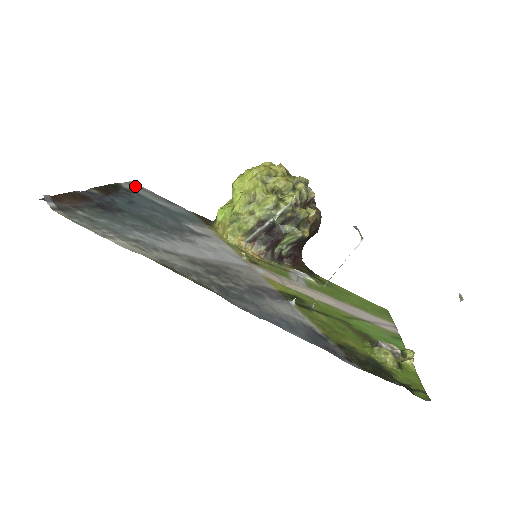
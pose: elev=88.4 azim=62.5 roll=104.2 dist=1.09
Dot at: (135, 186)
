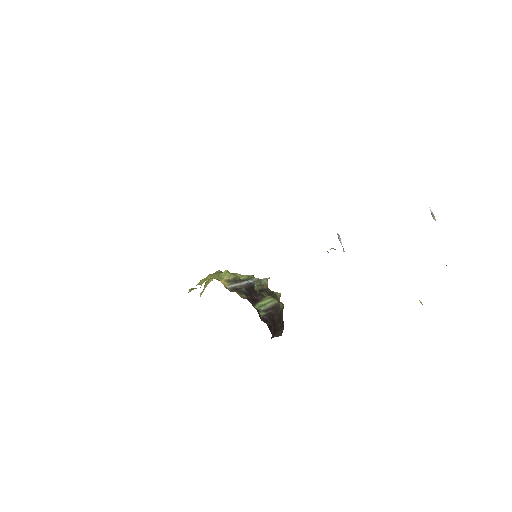
Dot at: occluded
